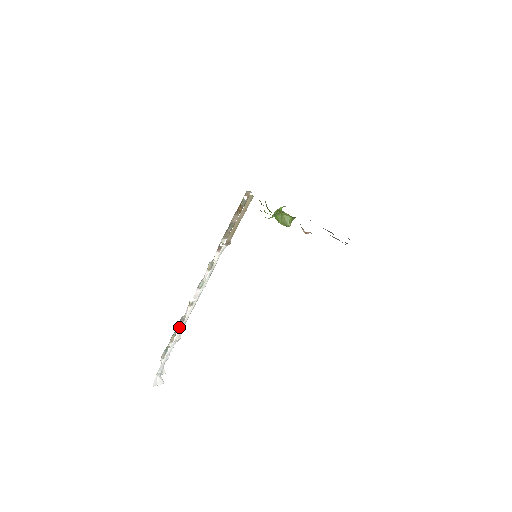
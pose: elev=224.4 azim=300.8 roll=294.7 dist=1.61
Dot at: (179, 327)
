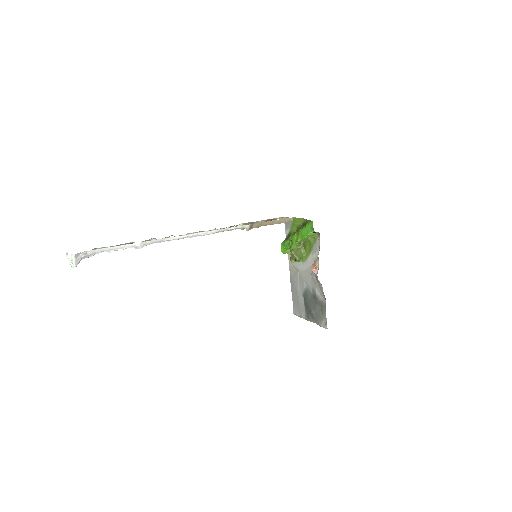
Dot at: occluded
